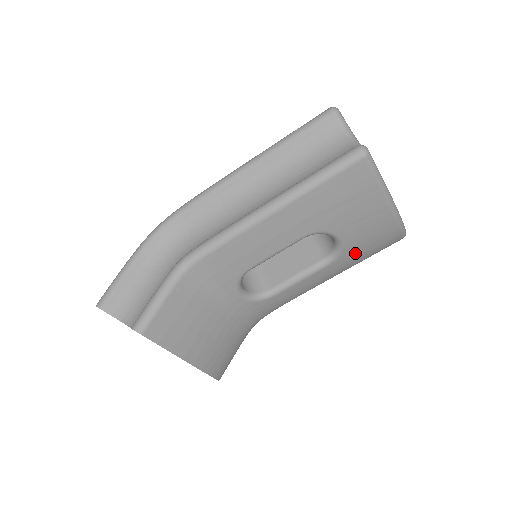
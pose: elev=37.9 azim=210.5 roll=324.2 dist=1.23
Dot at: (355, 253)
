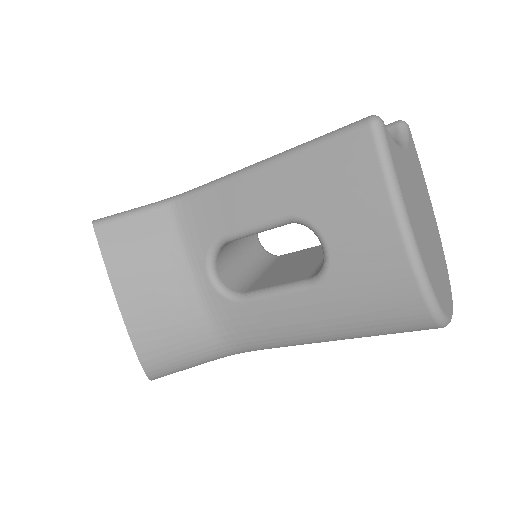
Dot at: (348, 289)
